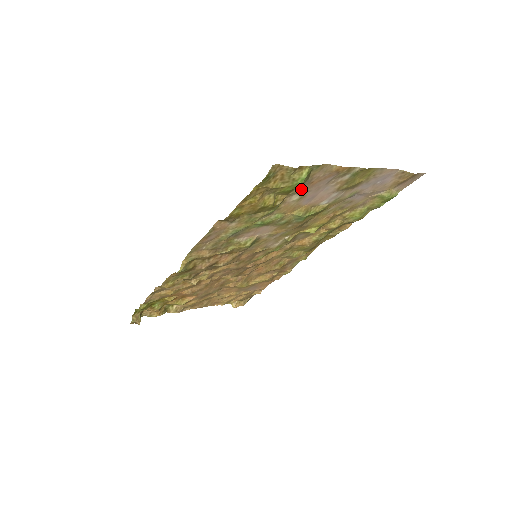
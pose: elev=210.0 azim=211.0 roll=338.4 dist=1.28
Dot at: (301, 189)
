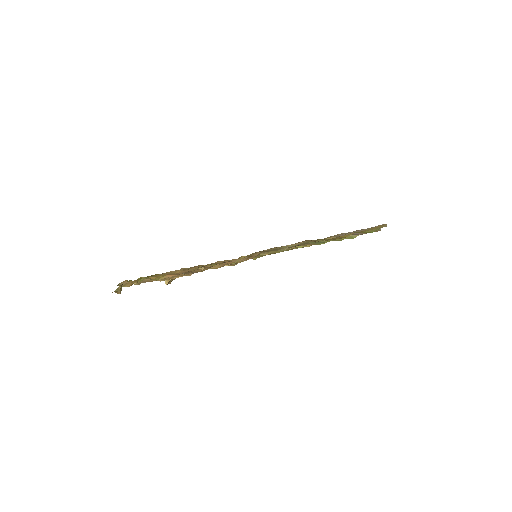
Dot at: occluded
